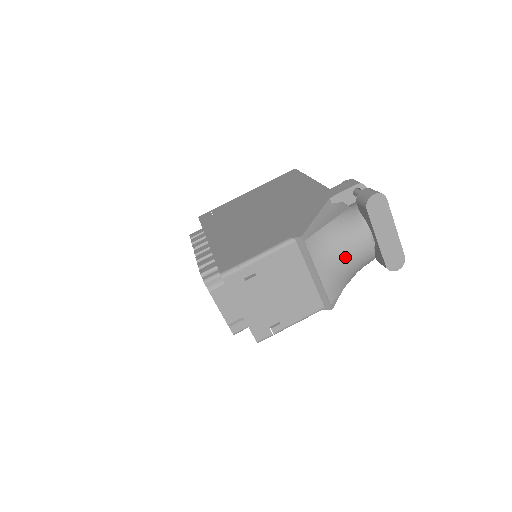
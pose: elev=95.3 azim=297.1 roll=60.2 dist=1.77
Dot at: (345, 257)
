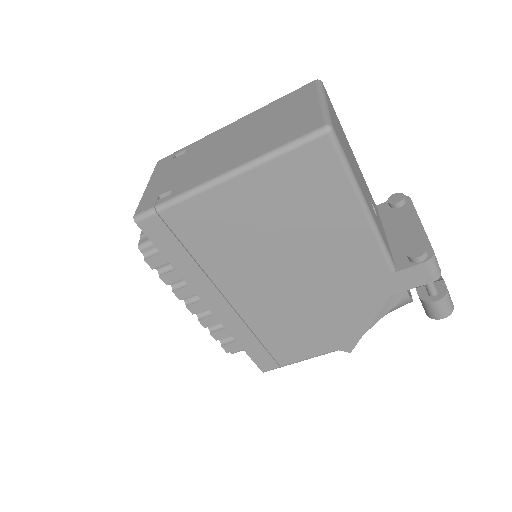
Dot at: occluded
